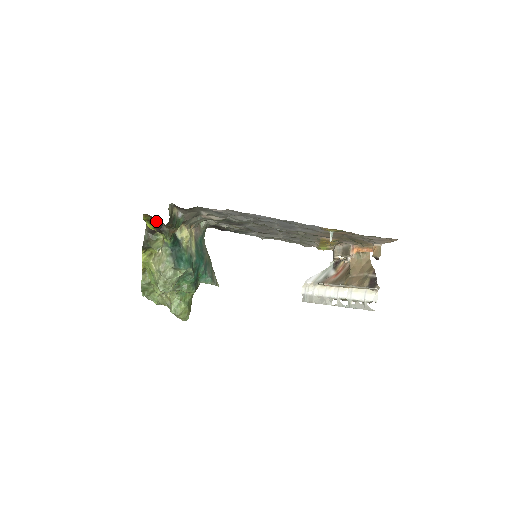
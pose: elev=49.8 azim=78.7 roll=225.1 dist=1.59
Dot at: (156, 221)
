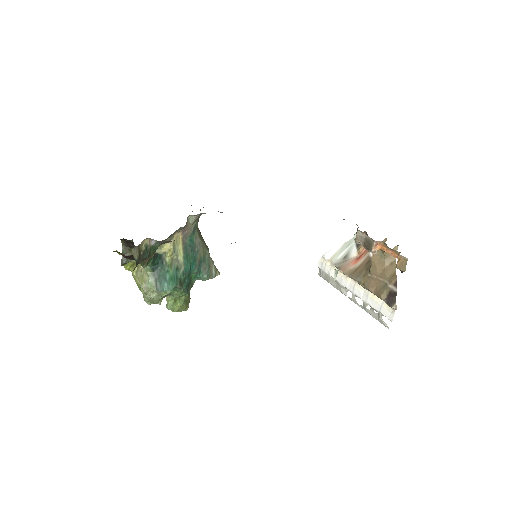
Dot at: occluded
